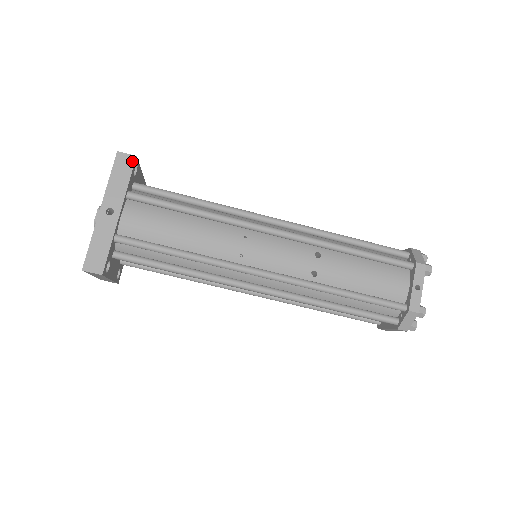
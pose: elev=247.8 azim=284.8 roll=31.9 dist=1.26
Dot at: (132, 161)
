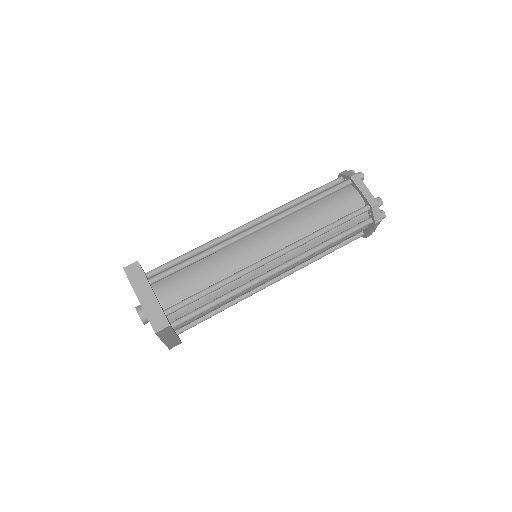
Dot at: occluded
